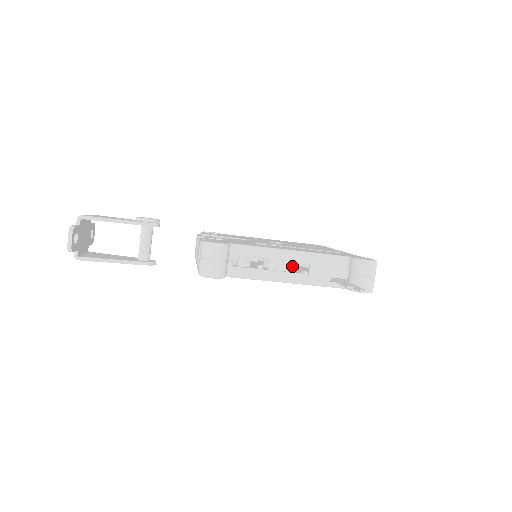
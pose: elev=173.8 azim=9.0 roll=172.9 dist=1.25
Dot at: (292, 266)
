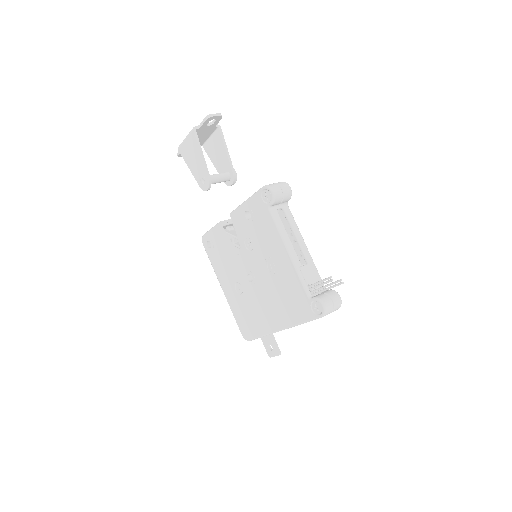
Dot at: (247, 305)
